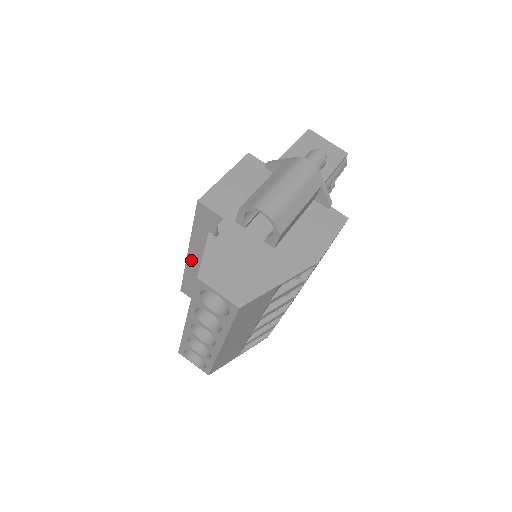
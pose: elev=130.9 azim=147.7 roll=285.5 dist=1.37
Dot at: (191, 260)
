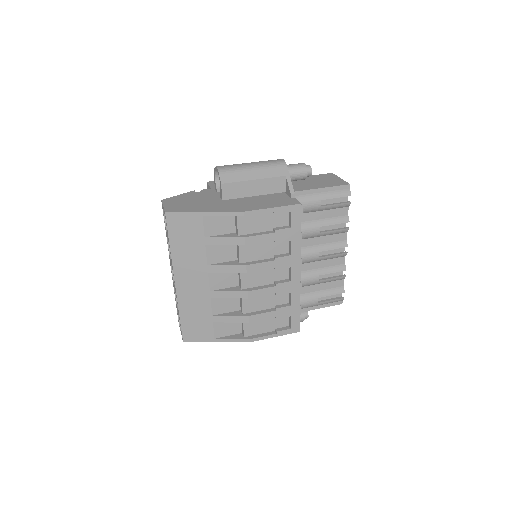
Dot at: occluded
